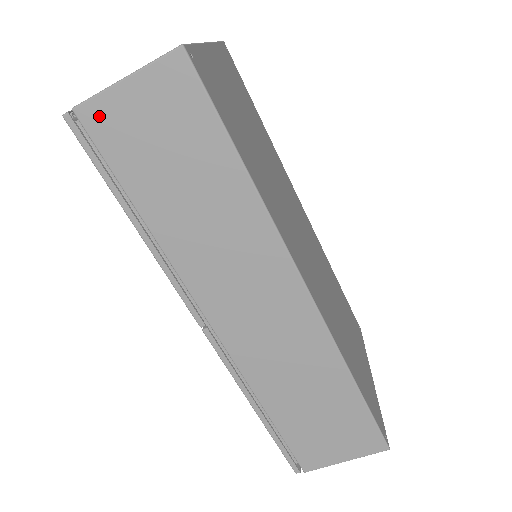
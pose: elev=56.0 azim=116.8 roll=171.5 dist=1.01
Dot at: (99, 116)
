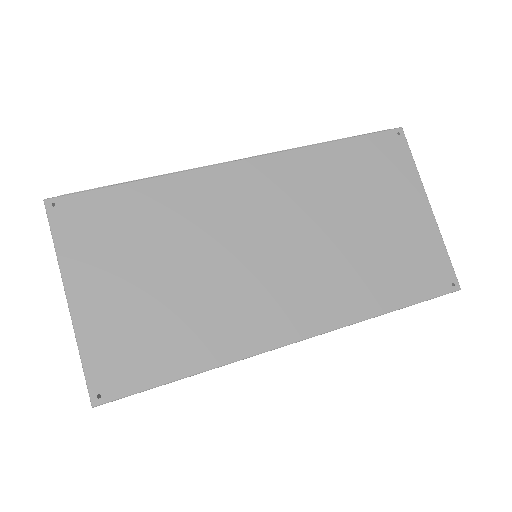
Dot at: occluded
